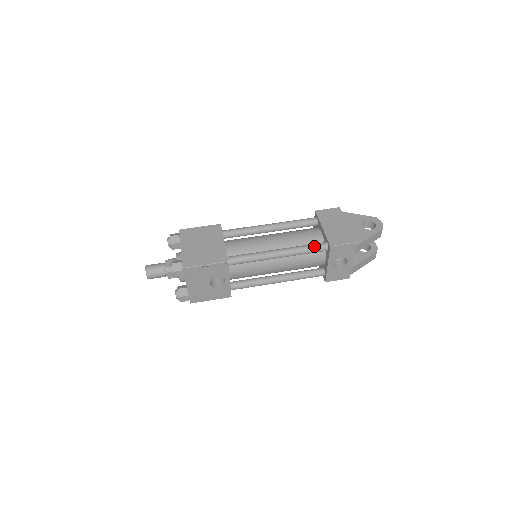
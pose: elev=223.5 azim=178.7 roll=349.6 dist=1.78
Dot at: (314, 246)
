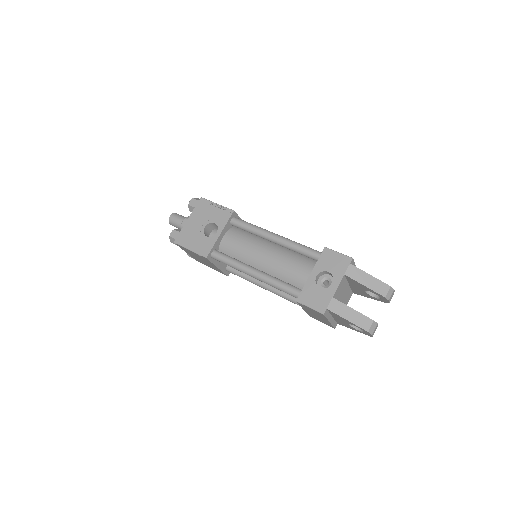
Dot at: (311, 248)
